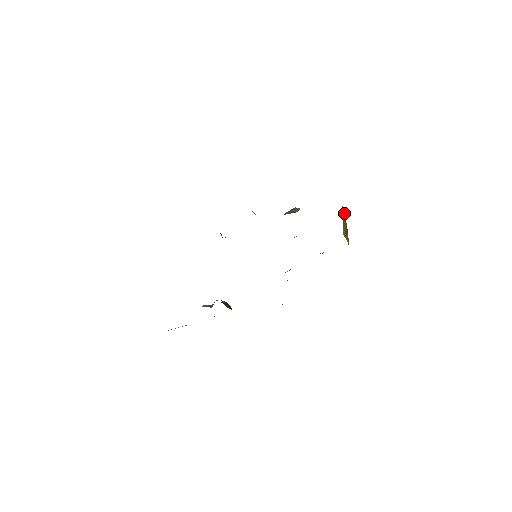
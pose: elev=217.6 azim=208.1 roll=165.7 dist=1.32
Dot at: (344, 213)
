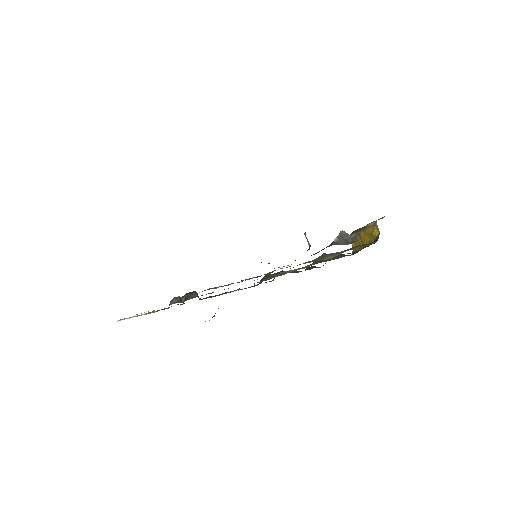
Dot at: (377, 232)
